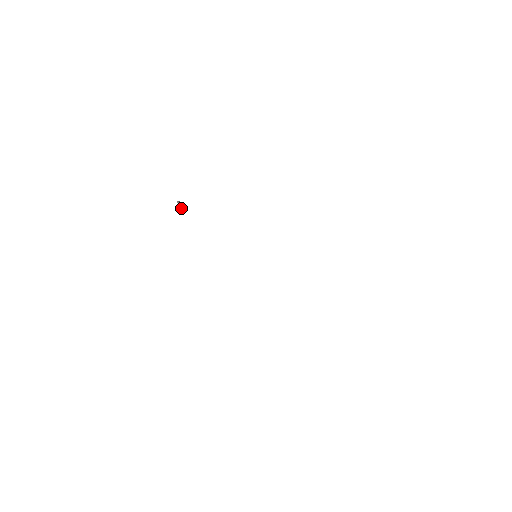
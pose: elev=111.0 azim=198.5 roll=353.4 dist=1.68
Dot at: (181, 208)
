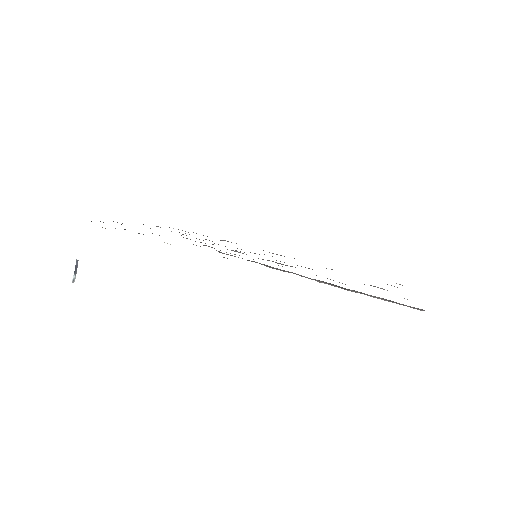
Dot at: (72, 279)
